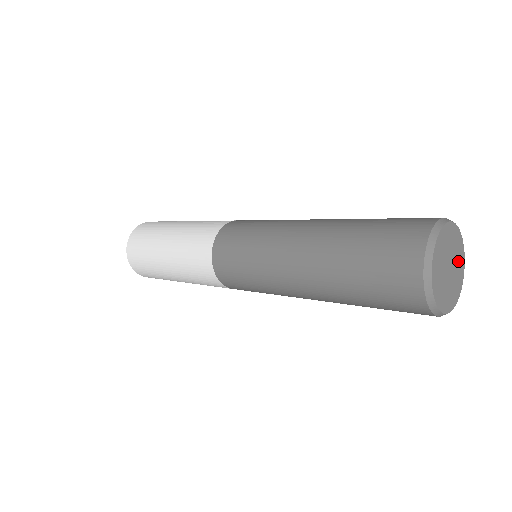
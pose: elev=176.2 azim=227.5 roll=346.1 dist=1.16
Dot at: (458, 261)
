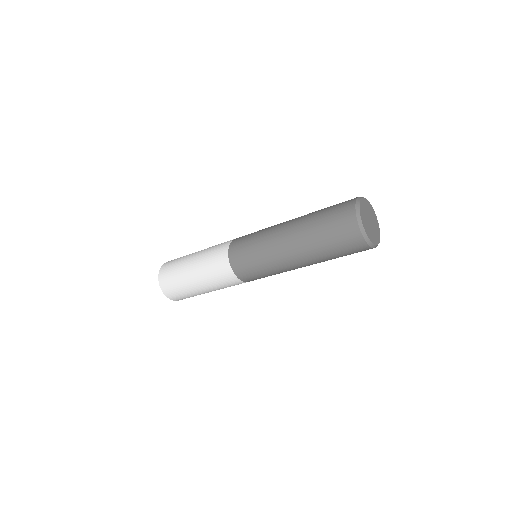
Dot at: (376, 231)
